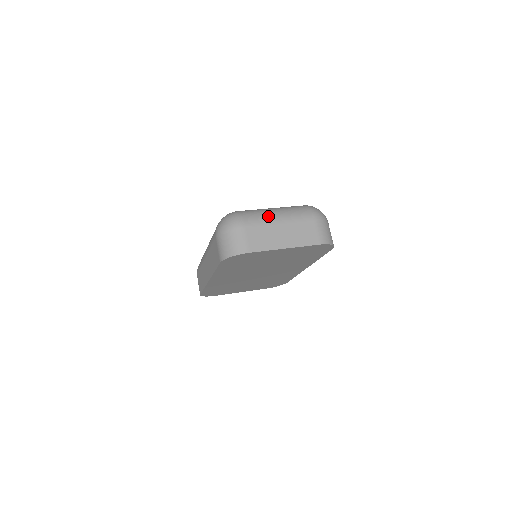
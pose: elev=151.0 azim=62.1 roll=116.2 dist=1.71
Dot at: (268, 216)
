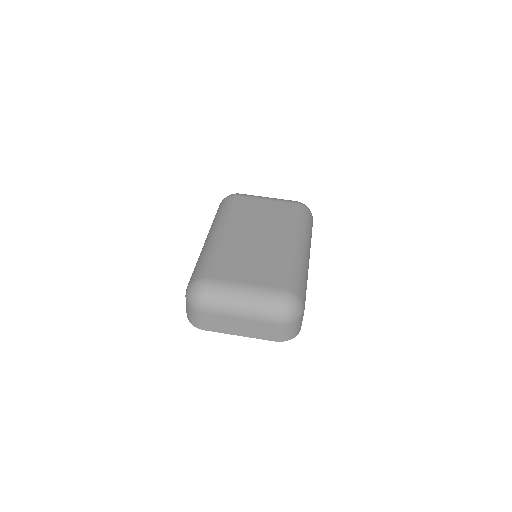
Dot at: (231, 309)
